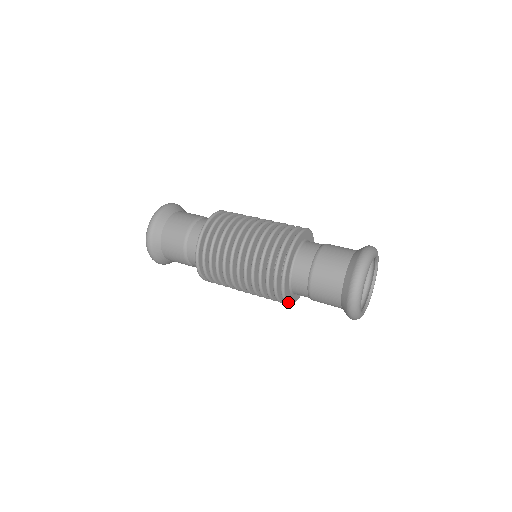
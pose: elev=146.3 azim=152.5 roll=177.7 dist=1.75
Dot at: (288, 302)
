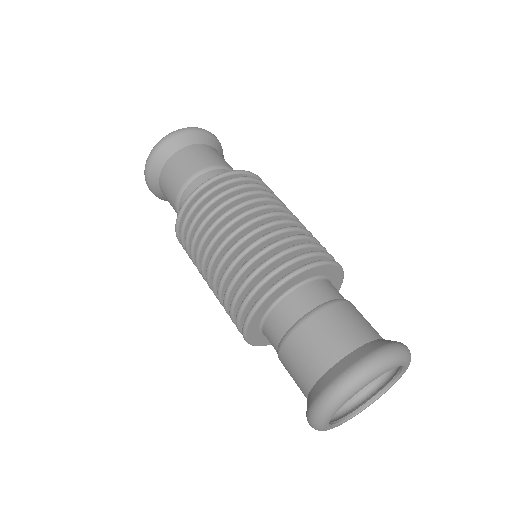
Dot at: (252, 317)
